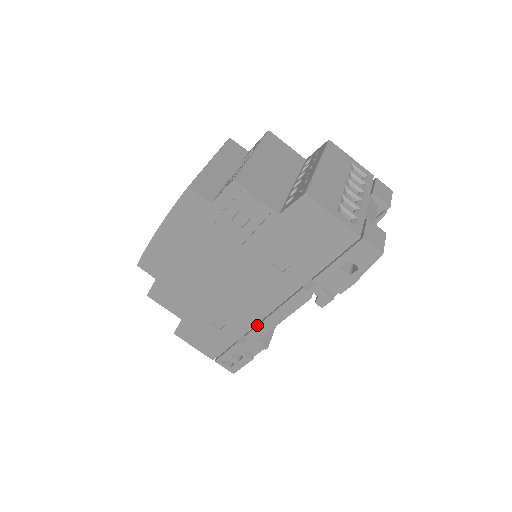
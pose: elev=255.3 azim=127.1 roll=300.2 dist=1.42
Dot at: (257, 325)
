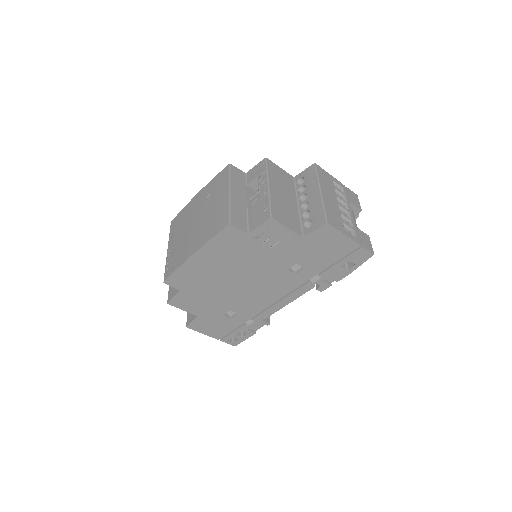
Dot at: (265, 310)
